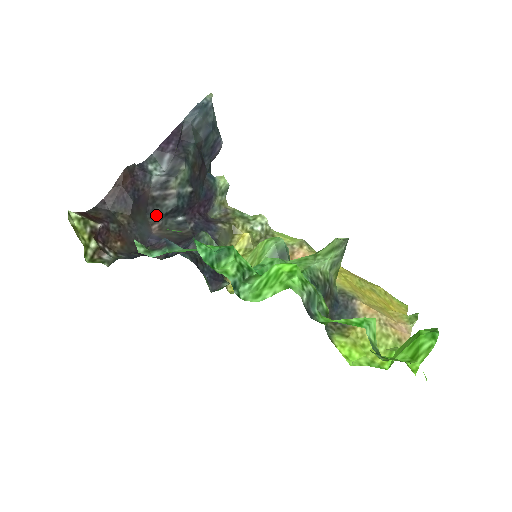
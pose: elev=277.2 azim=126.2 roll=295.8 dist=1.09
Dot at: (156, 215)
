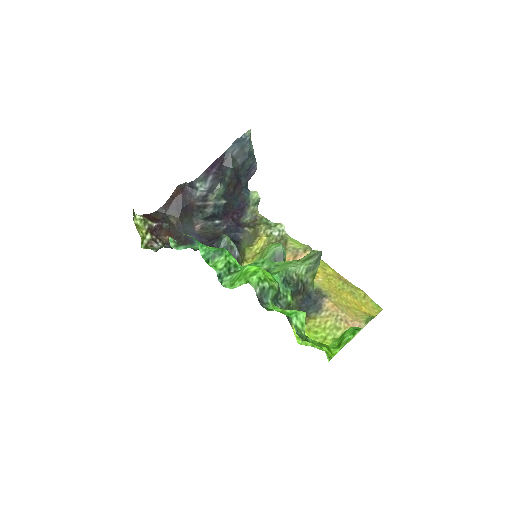
Dot at: (199, 218)
